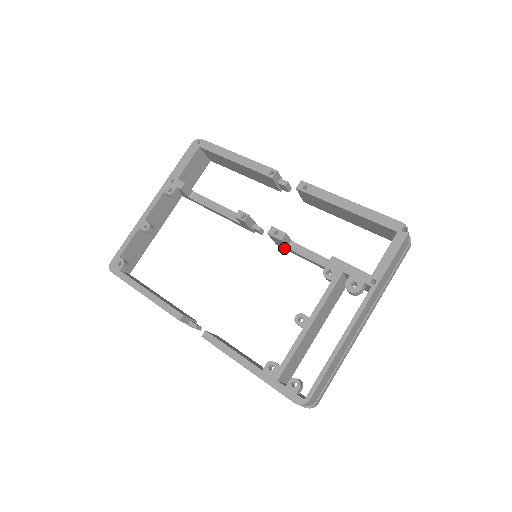
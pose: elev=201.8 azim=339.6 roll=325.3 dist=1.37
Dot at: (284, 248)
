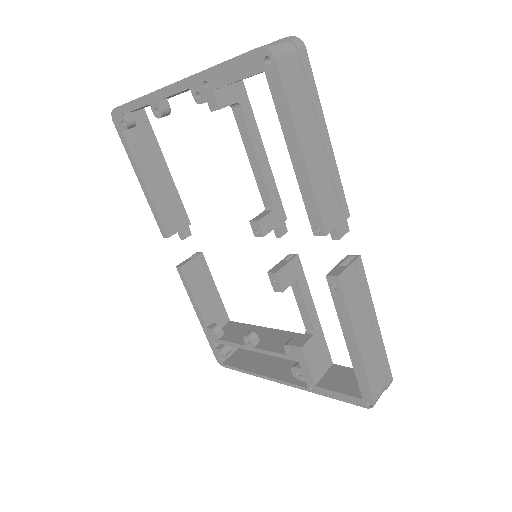
Dot at: occluded
